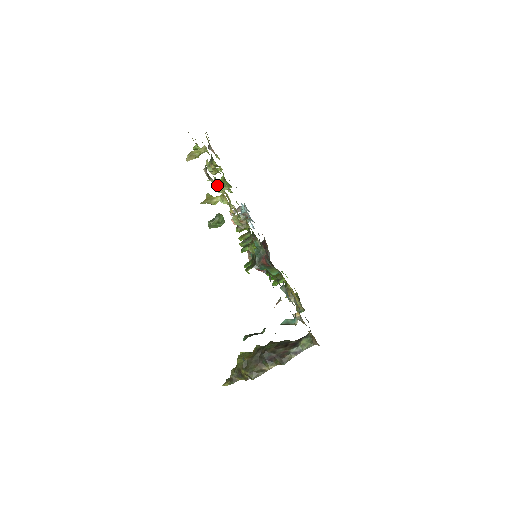
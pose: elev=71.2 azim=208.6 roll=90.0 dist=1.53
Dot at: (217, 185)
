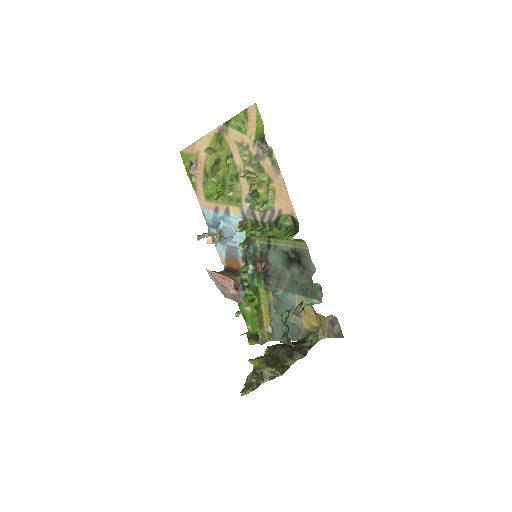
Dot at: (257, 163)
